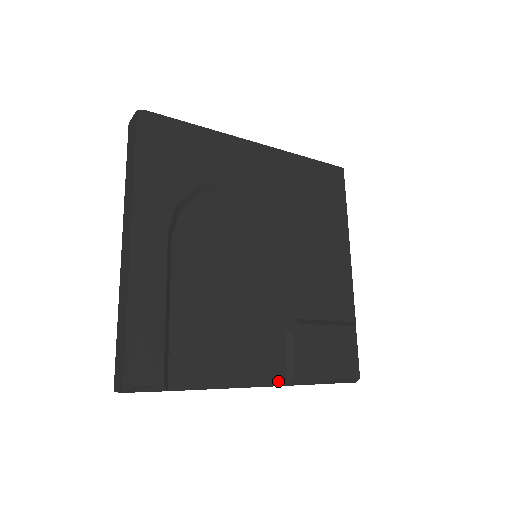
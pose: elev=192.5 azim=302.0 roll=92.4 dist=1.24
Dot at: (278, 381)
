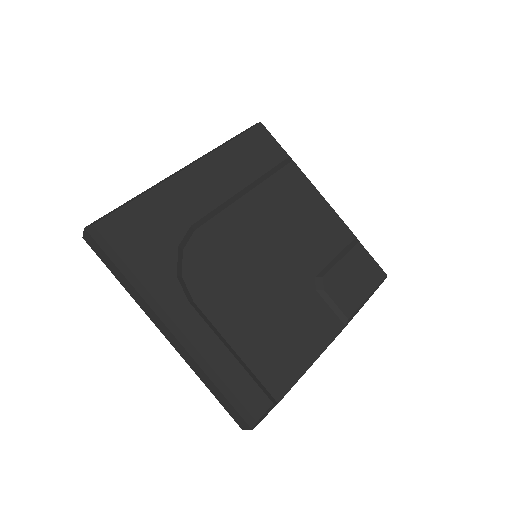
Dot at: (338, 329)
